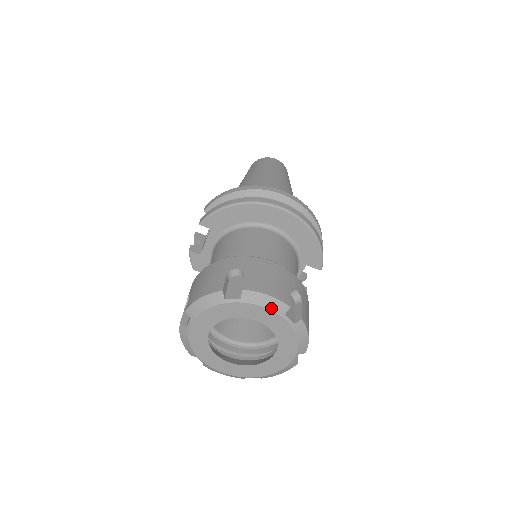
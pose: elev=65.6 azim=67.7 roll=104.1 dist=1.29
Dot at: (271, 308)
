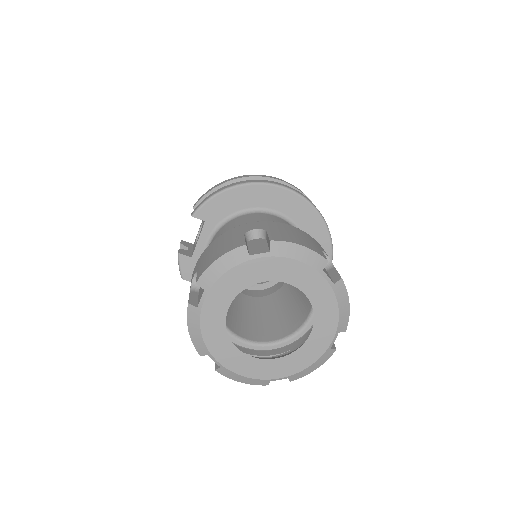
Dot at: (307, 262)
